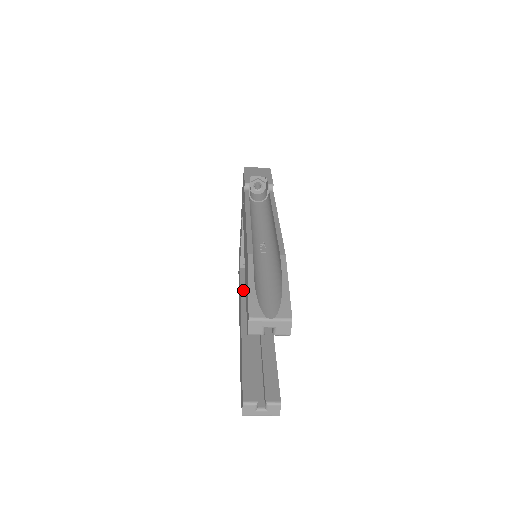
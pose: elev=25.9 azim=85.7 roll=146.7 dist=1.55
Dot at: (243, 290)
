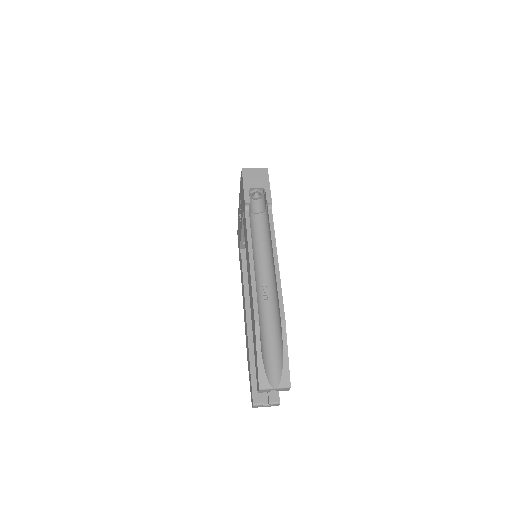
Dot at: (245, 280)
